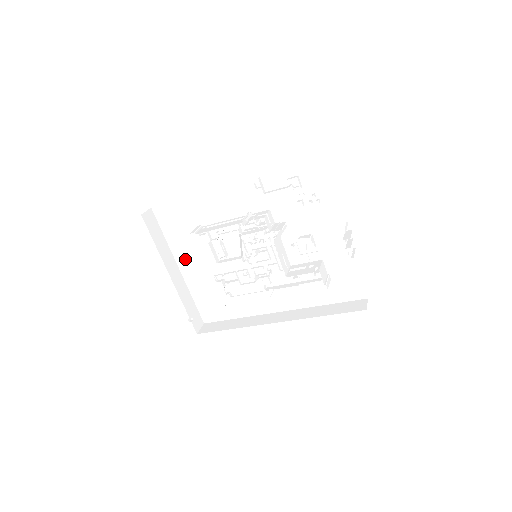
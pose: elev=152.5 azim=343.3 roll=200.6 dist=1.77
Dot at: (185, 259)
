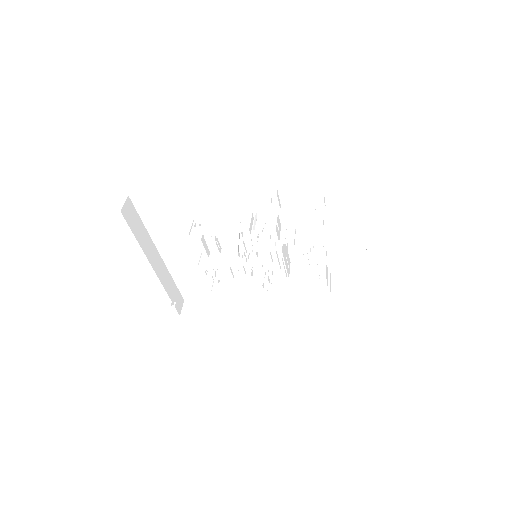
Dot at: (168, 247)
